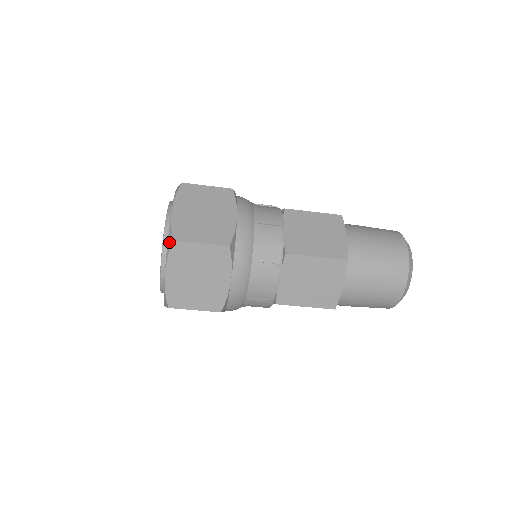
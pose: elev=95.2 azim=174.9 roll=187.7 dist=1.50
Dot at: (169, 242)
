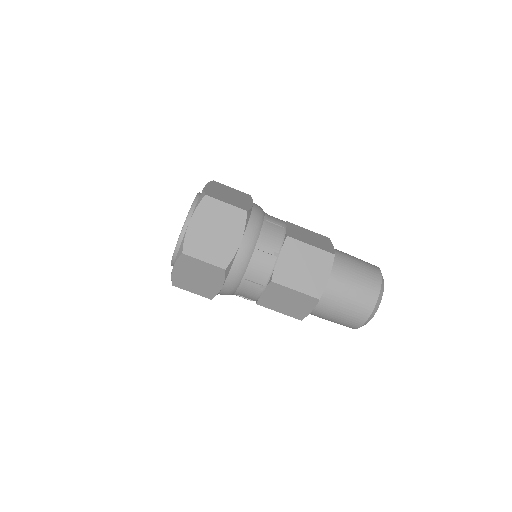
Dot at: (180, 251)
